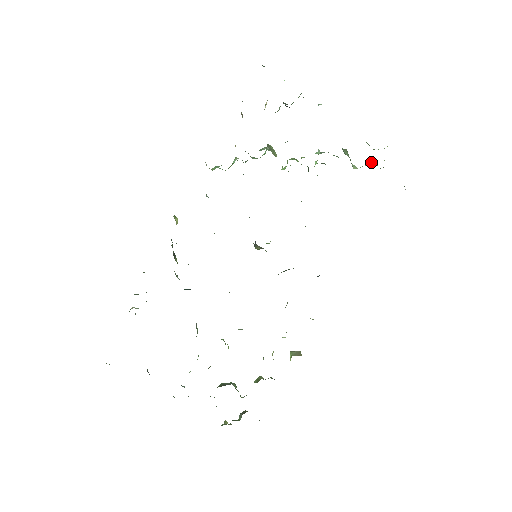
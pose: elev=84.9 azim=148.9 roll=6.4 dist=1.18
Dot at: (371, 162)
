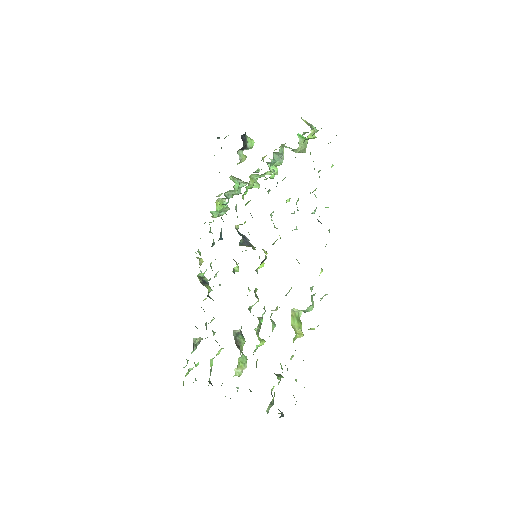
Dot at: (304, 140)
